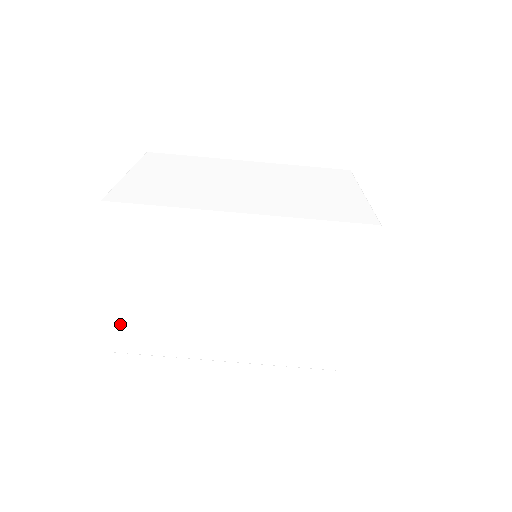
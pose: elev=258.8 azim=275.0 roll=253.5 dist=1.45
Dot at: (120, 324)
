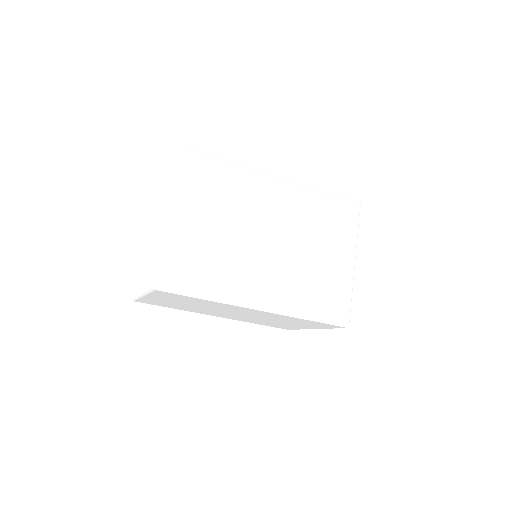
Dot at: (145, 300)
